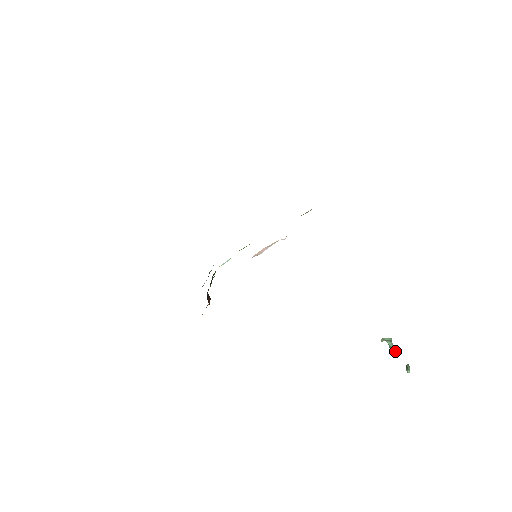
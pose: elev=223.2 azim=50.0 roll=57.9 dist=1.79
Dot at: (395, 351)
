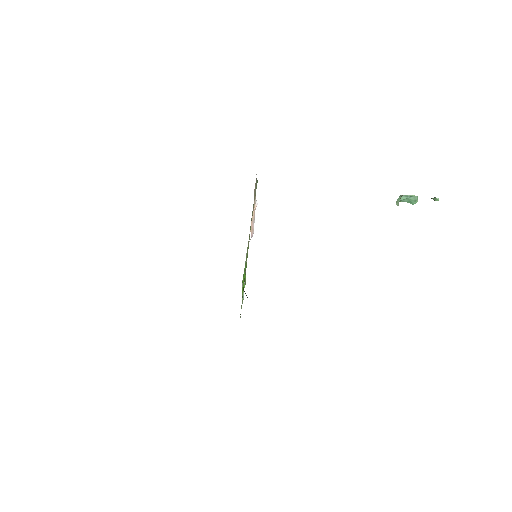
Dot at: (412, 197)
